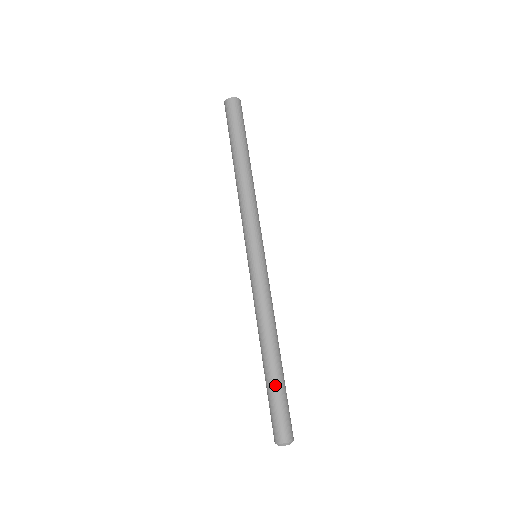
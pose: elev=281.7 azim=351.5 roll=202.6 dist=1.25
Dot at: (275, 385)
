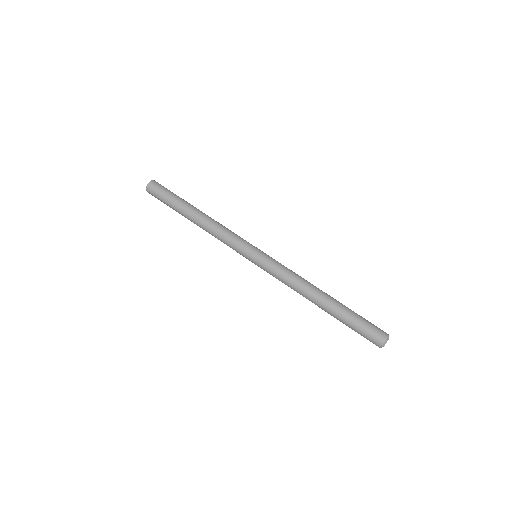
Dot at: (345, 313)
